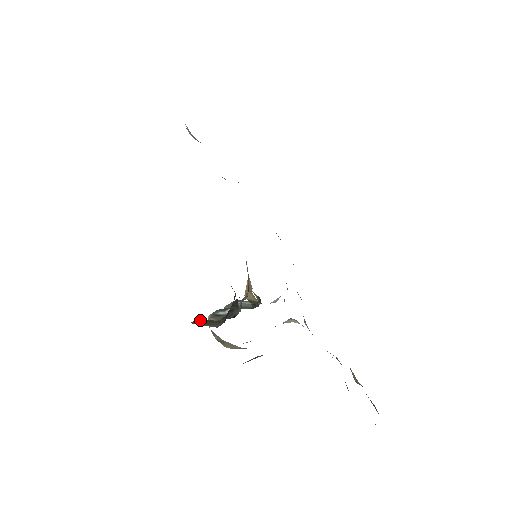
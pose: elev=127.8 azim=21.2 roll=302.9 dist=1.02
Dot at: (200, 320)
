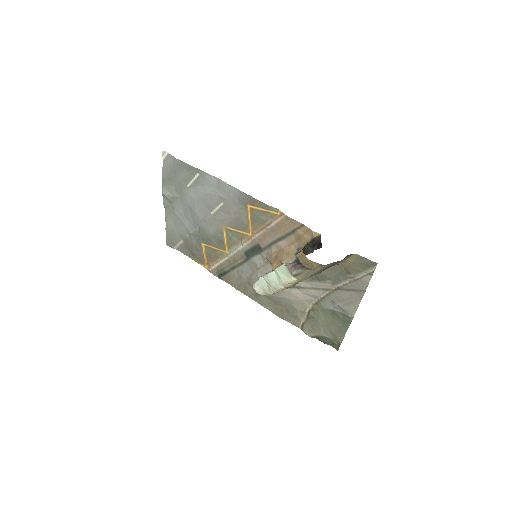
Dot at: occluded
